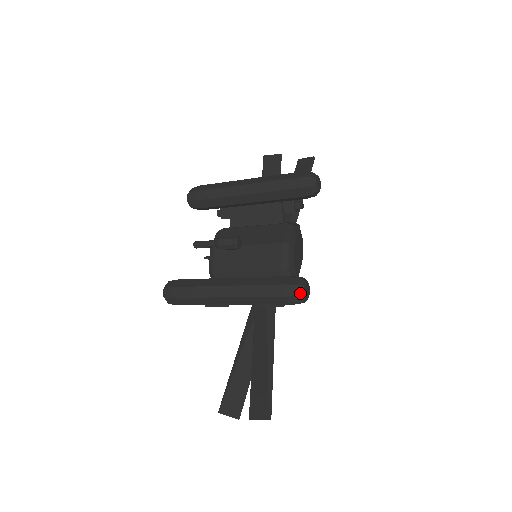
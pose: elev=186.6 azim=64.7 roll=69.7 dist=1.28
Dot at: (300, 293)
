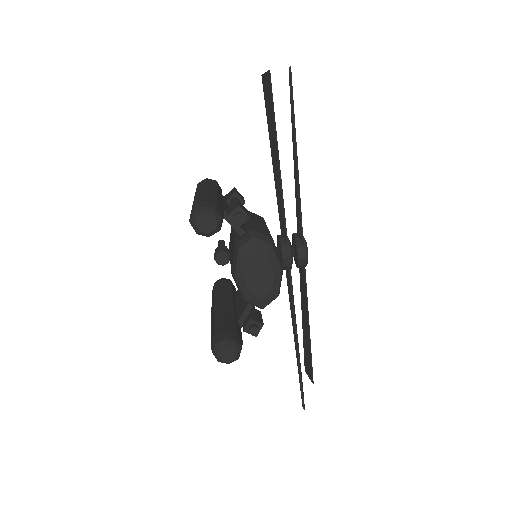
Dot at: (218, 360)
